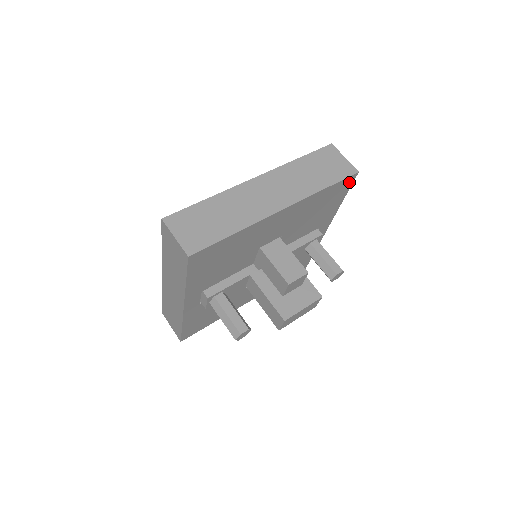
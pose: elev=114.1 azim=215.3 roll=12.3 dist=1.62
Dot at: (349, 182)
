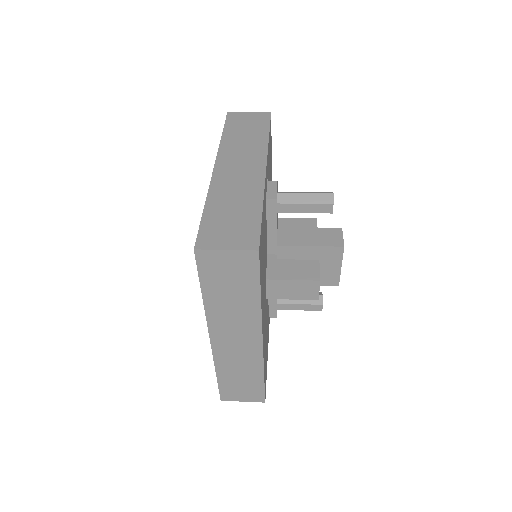
Dot at: occluded
